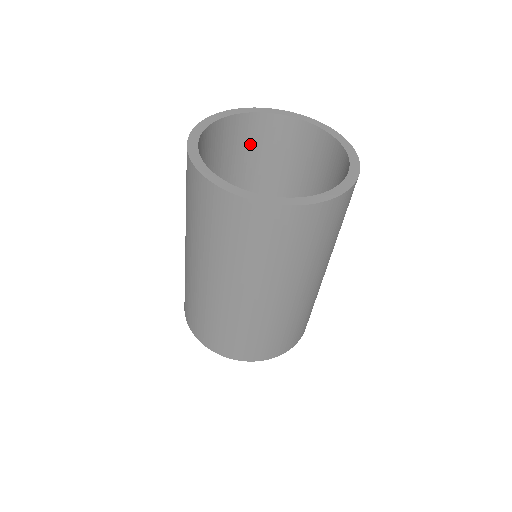
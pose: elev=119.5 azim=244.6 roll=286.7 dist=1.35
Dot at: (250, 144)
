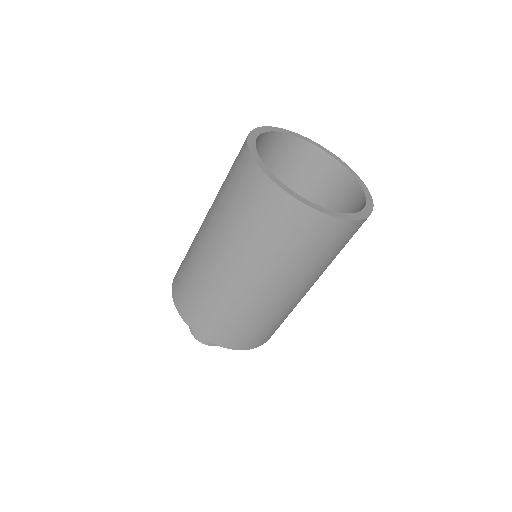
Dot at: (326, 188)
